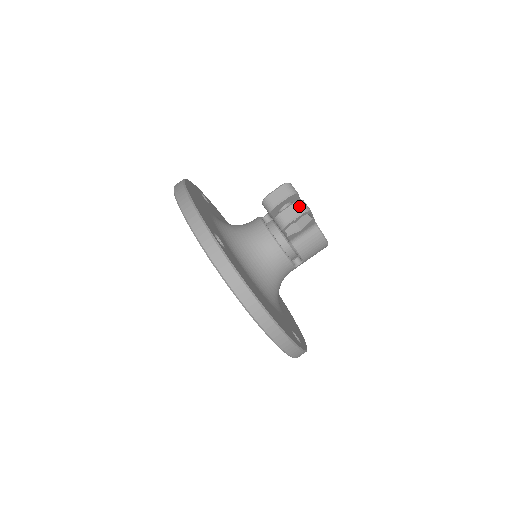
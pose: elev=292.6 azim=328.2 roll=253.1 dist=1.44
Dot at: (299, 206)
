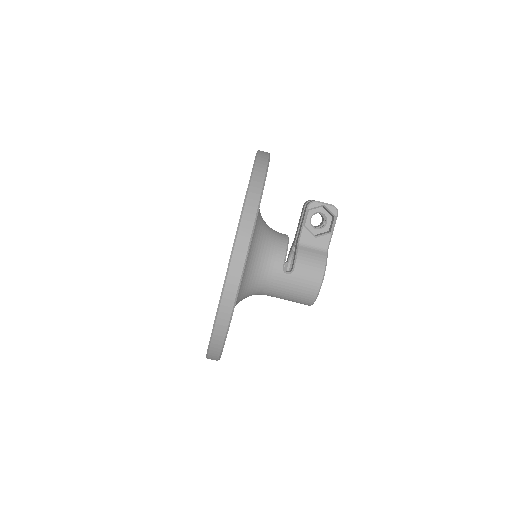
Dot at: occluded
